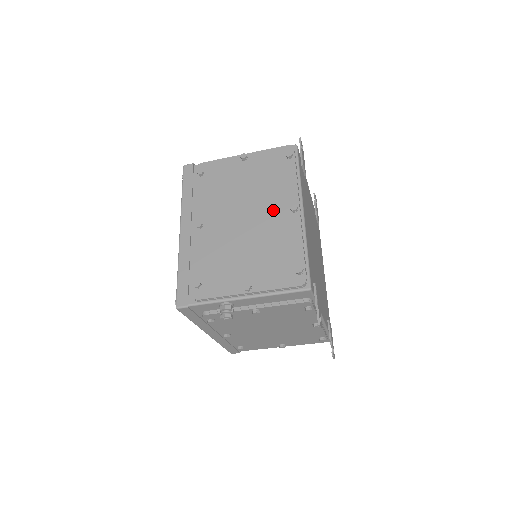
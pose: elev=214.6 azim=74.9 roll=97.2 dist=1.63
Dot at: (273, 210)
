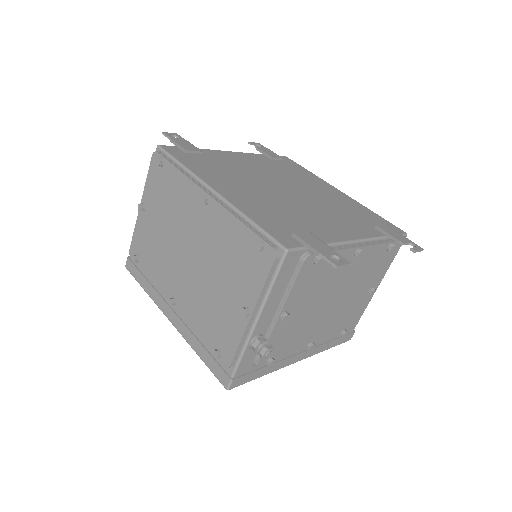
Dot at: (195, 222)
